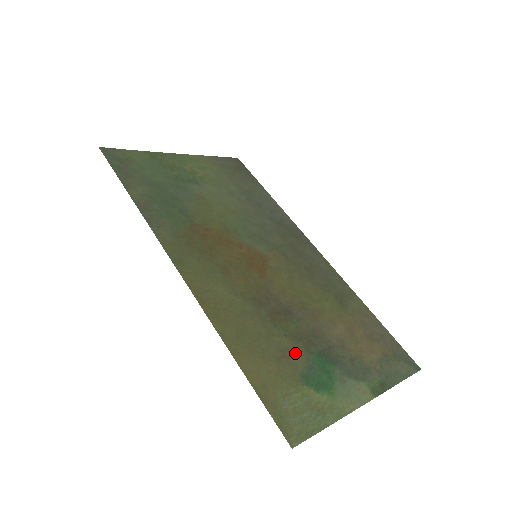
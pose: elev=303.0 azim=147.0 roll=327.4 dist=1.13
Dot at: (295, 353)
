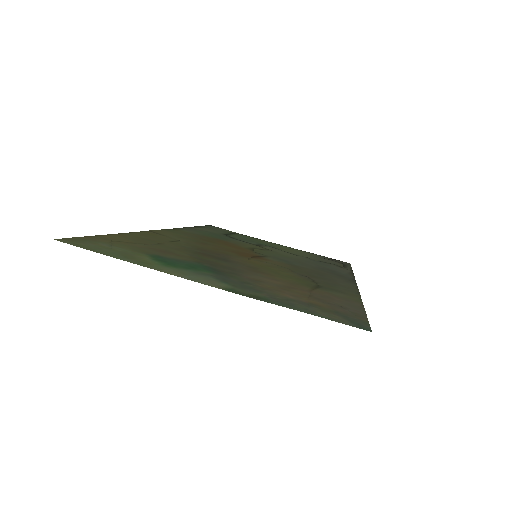
Dot at: (180, 256)
